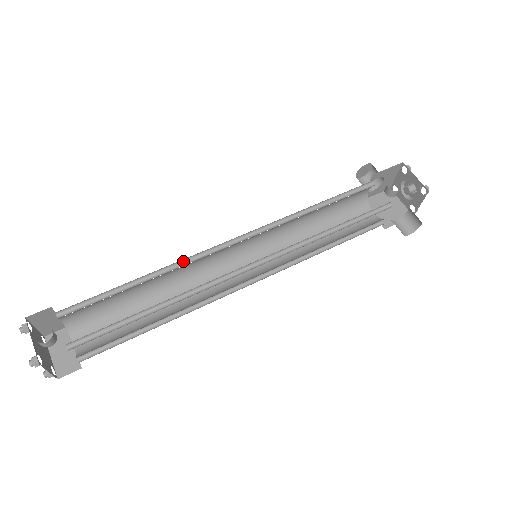
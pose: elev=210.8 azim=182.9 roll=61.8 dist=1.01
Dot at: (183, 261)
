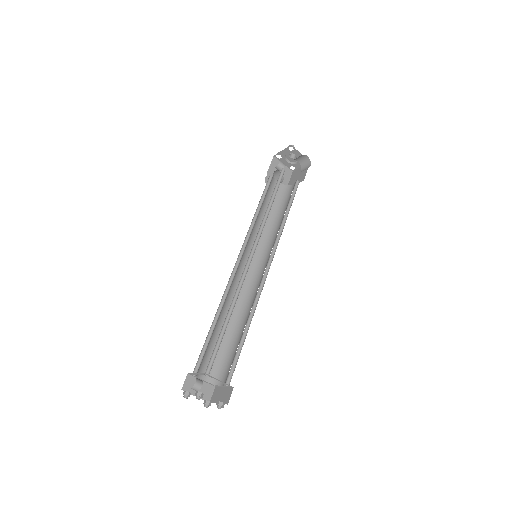
Dot at: (226, 295)
